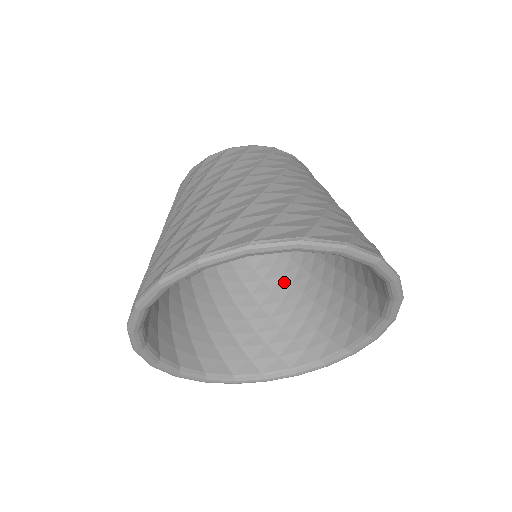
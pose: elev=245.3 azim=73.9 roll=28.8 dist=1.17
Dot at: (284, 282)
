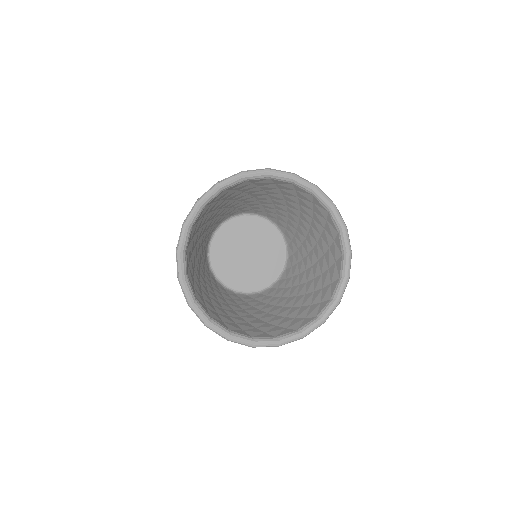
Dot at: (238, 306)
